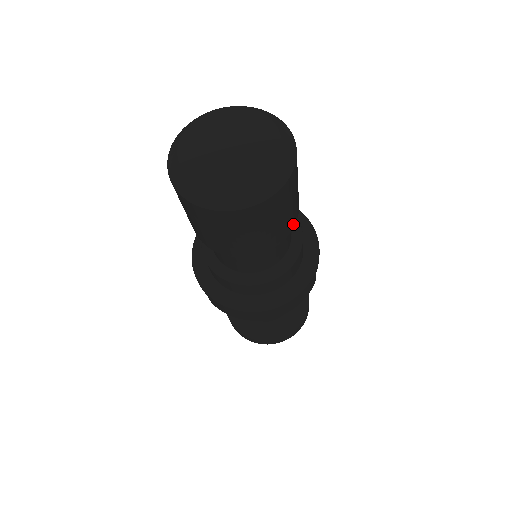
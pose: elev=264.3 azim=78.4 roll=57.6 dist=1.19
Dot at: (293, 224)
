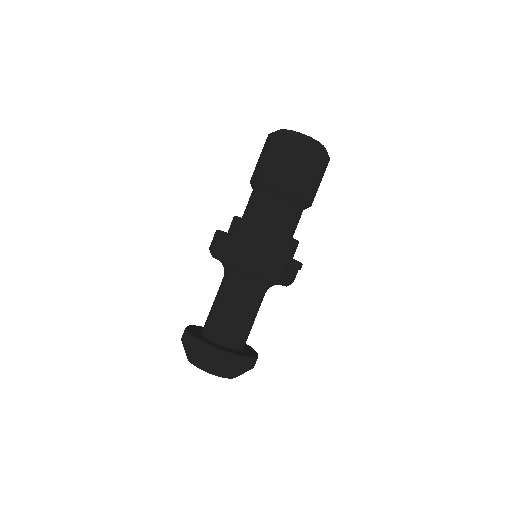
Dot at: (300, 194)
